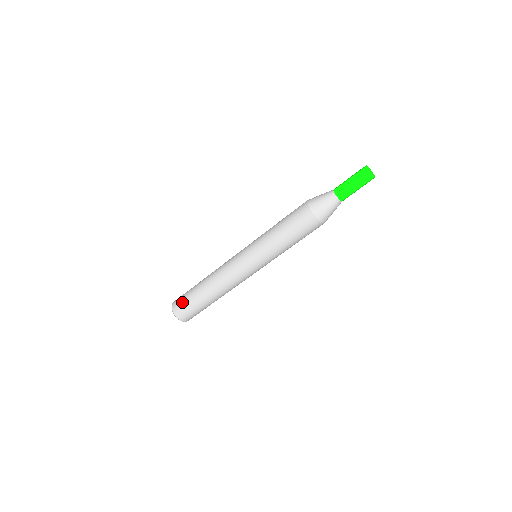
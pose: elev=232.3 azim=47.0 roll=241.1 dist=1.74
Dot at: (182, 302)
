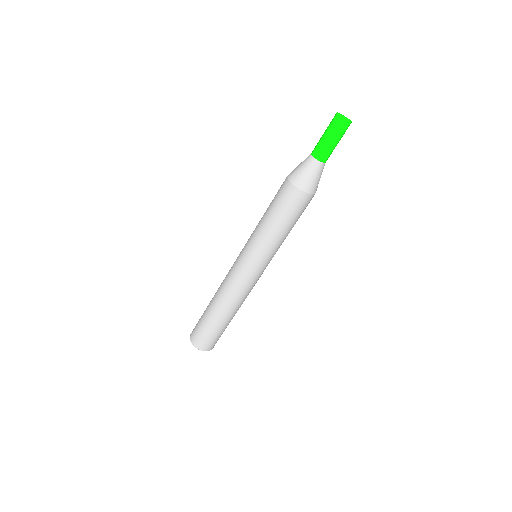
Dot at: (204, 337)
